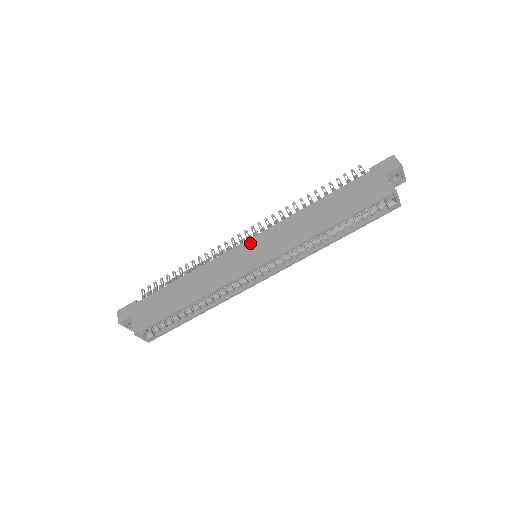
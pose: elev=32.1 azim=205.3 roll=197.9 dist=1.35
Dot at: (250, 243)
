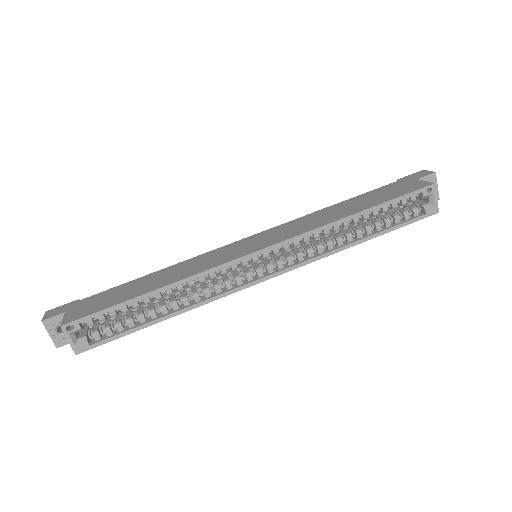
Dot at: (251, 238)
